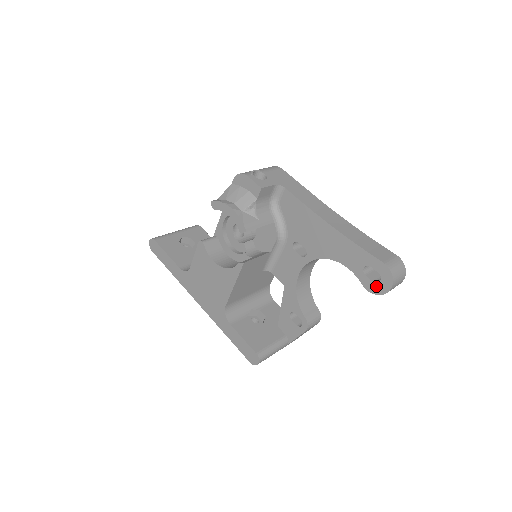
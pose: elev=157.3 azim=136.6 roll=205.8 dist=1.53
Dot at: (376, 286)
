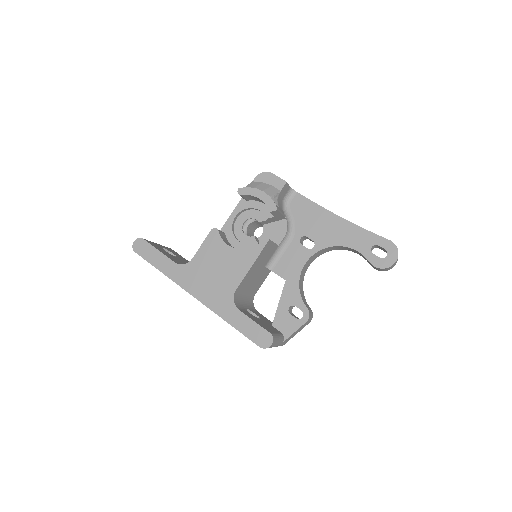
Dot at: (383, 261)
